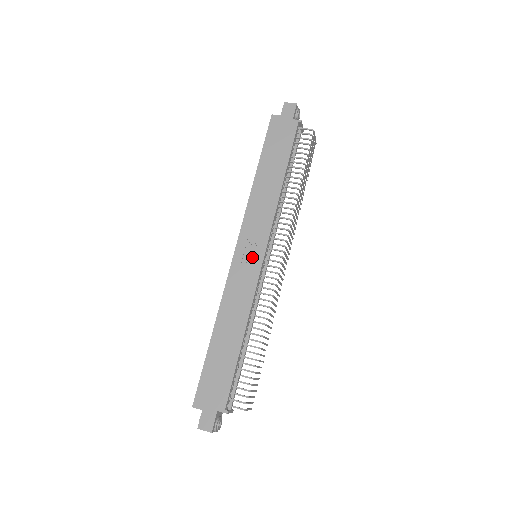
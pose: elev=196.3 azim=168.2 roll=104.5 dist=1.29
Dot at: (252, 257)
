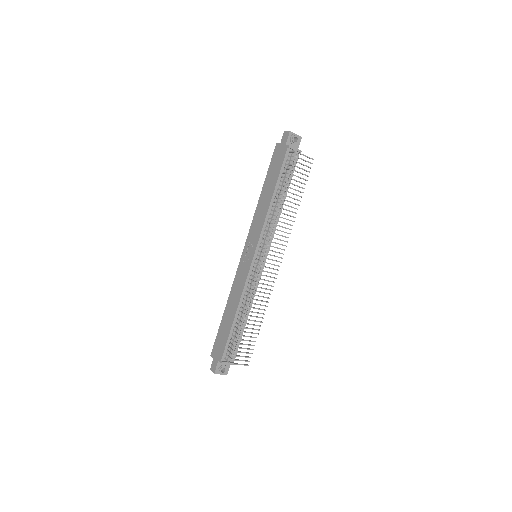
Dot at: (249, 257)
